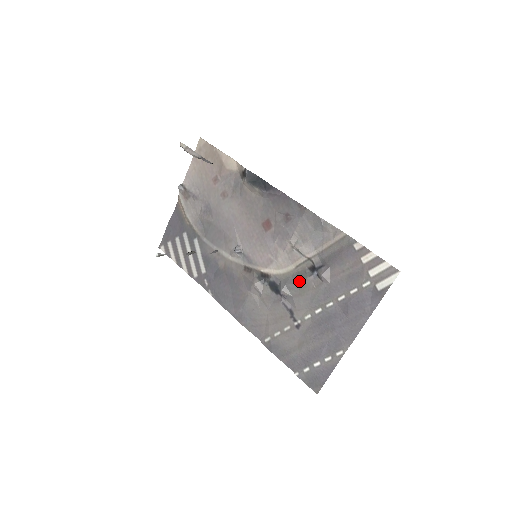
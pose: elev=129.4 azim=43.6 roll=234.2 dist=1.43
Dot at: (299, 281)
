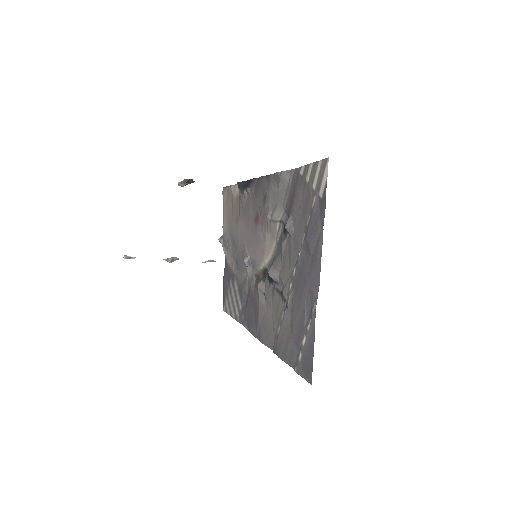
Dot at: (280, 253)
